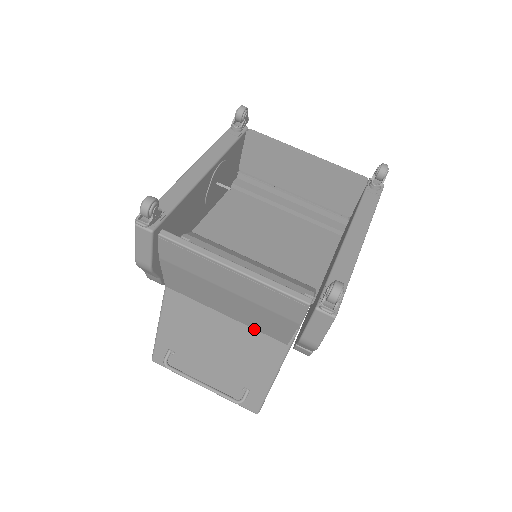
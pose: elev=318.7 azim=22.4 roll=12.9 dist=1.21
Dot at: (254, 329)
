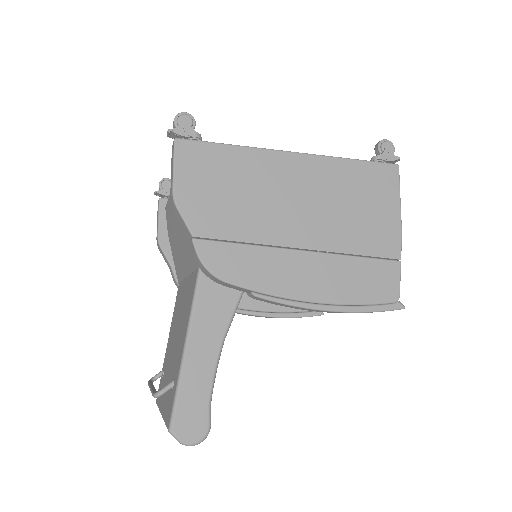
Dot at: (192, 274)
